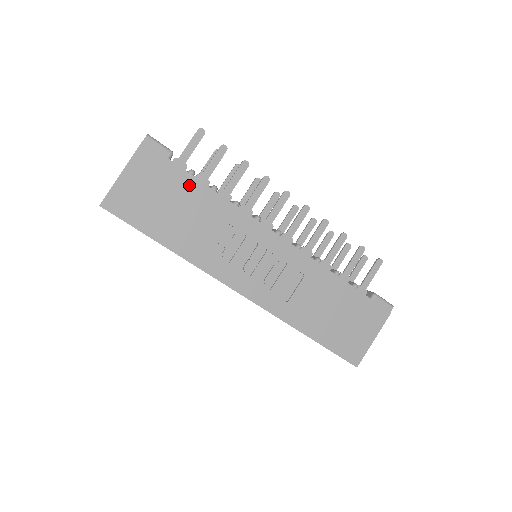
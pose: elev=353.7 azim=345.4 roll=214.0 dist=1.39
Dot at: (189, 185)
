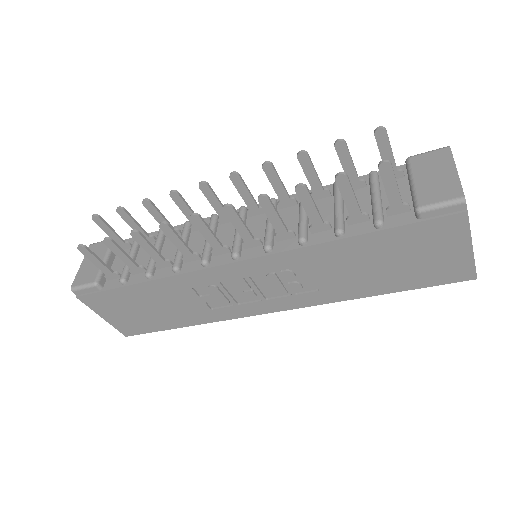
Dot at: (134, 292)
